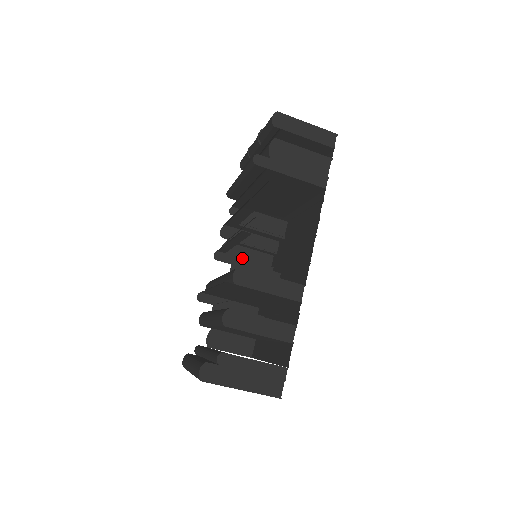
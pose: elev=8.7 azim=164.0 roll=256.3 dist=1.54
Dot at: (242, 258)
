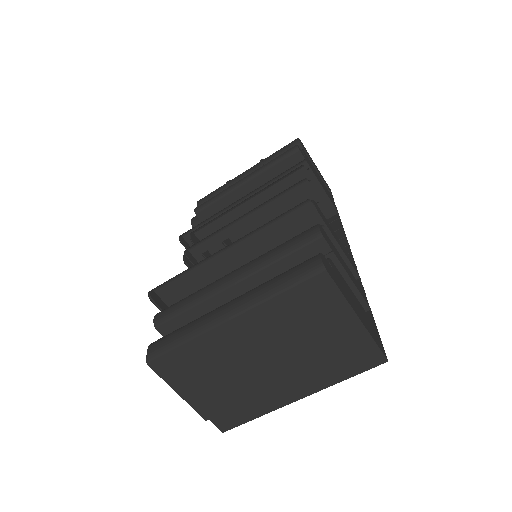
Dot at: occluded
